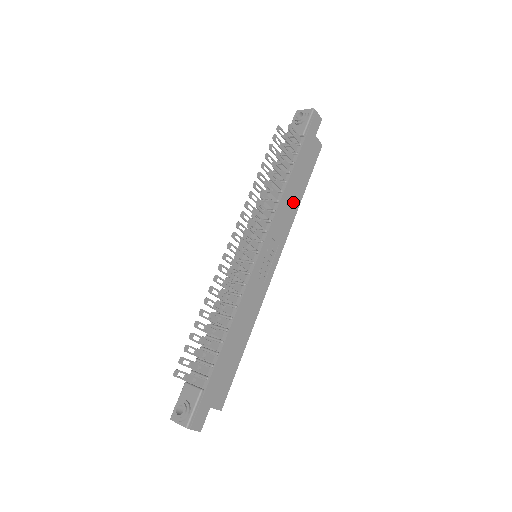
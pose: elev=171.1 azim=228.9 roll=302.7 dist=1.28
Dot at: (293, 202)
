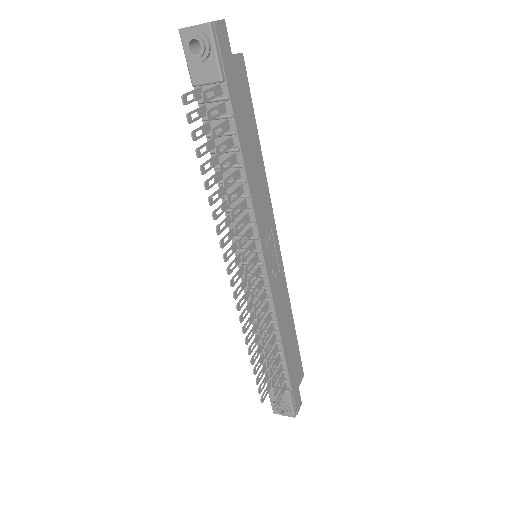
Dot at: (258, 171)
